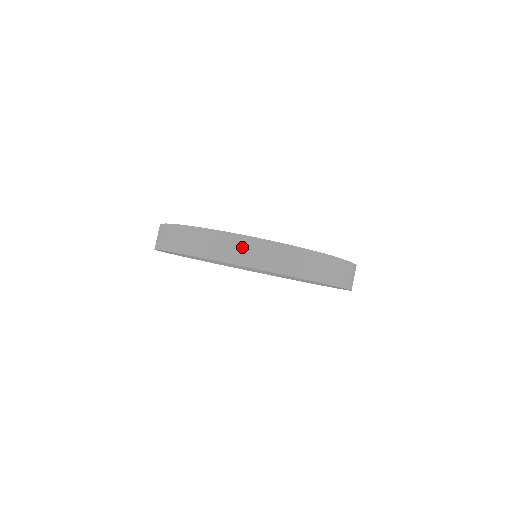
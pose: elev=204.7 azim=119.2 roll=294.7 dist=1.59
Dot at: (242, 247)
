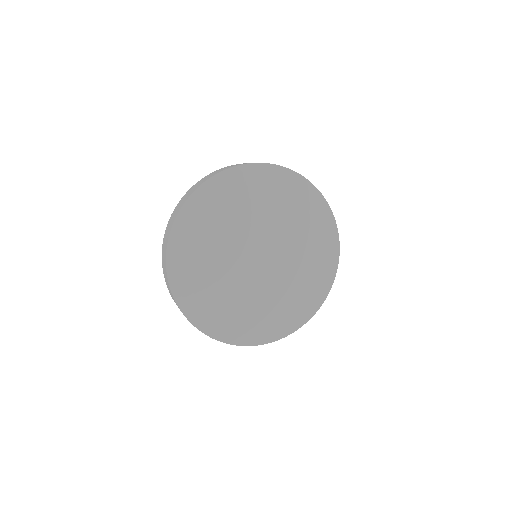
Dot at: occluded
